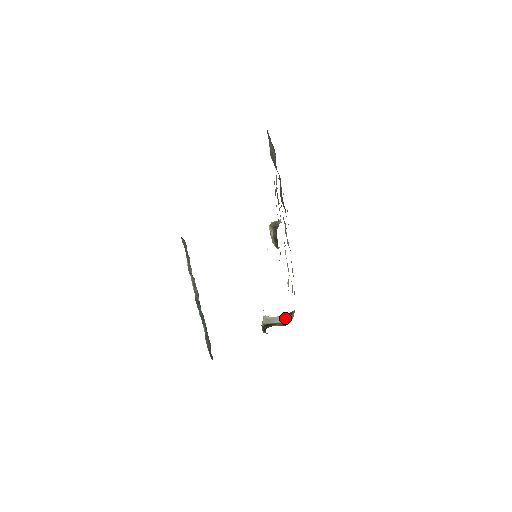
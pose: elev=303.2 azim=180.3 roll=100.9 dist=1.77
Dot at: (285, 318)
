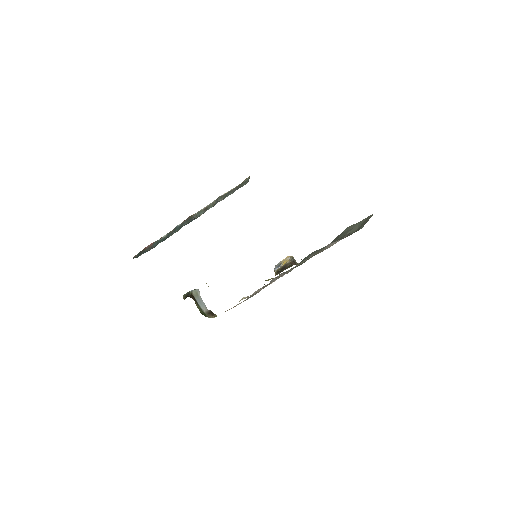
Dot at: (206, 310)
